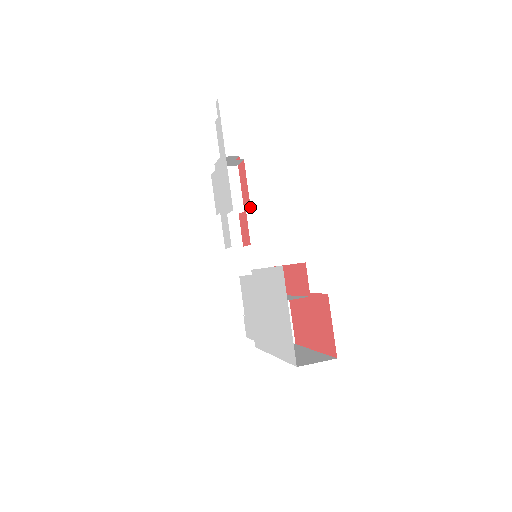
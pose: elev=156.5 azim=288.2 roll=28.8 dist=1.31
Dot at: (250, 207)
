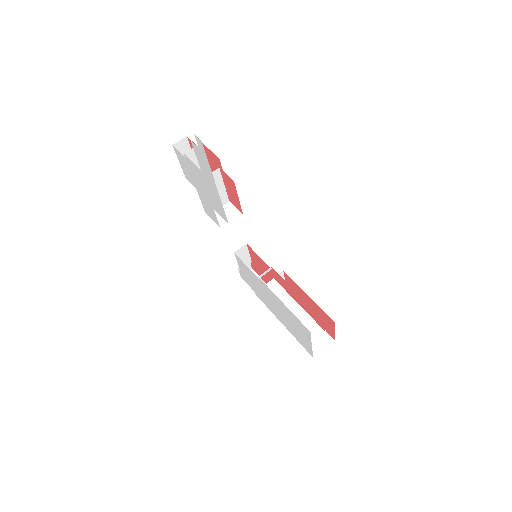
Dot at: (242, 213)
